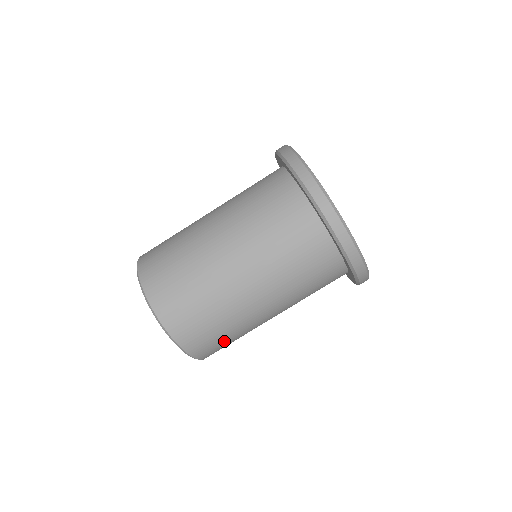
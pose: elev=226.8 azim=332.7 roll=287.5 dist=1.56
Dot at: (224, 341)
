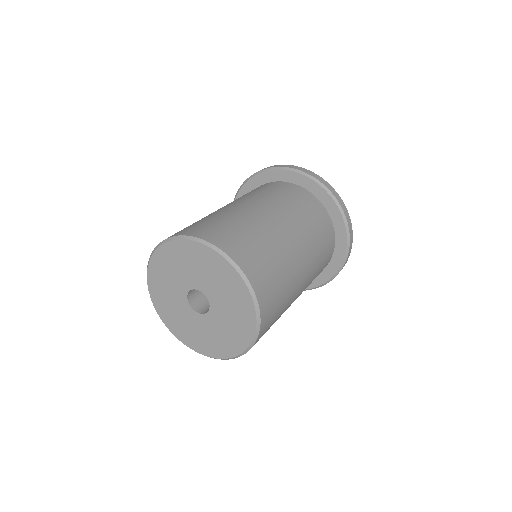
Dot at: (276, 316)
